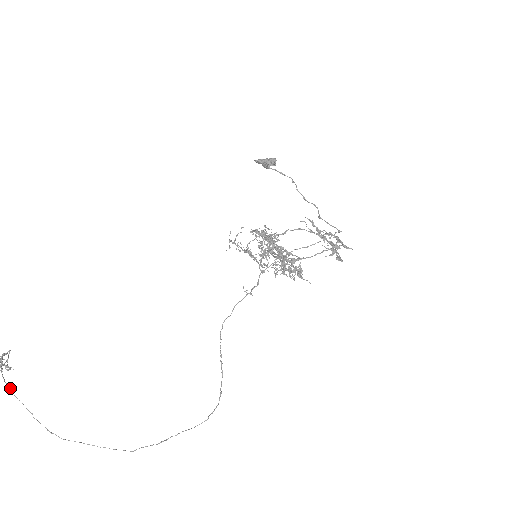
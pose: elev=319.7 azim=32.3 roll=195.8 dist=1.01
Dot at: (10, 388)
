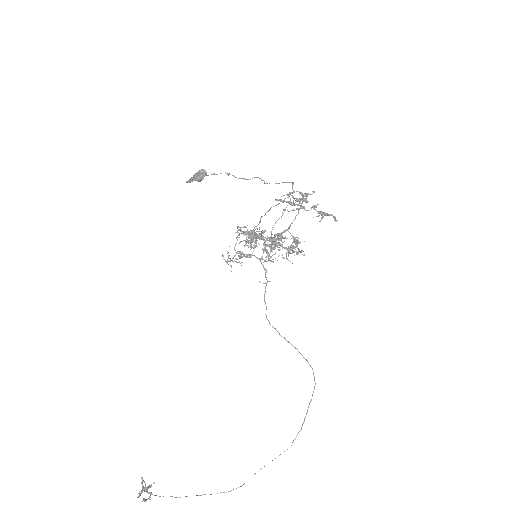
Dot at: occluded
